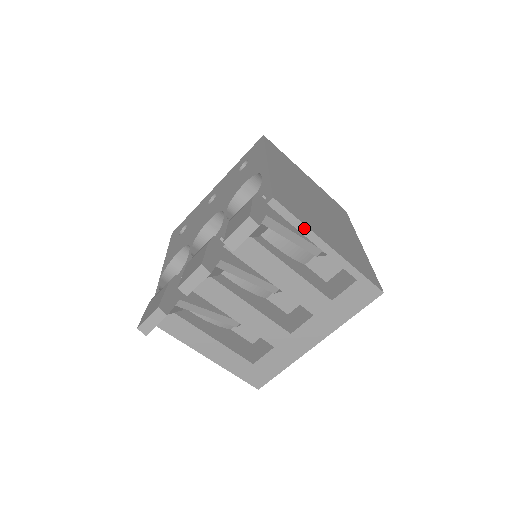
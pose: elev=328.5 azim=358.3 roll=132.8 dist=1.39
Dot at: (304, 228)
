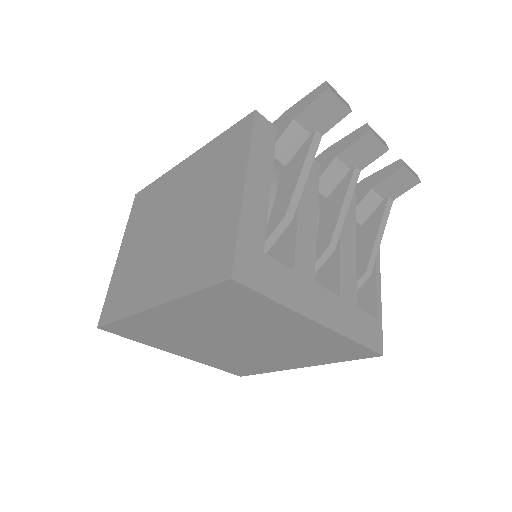
Dot at: occluded
